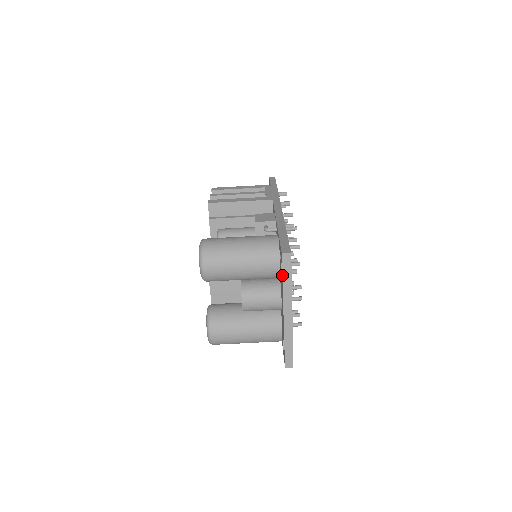
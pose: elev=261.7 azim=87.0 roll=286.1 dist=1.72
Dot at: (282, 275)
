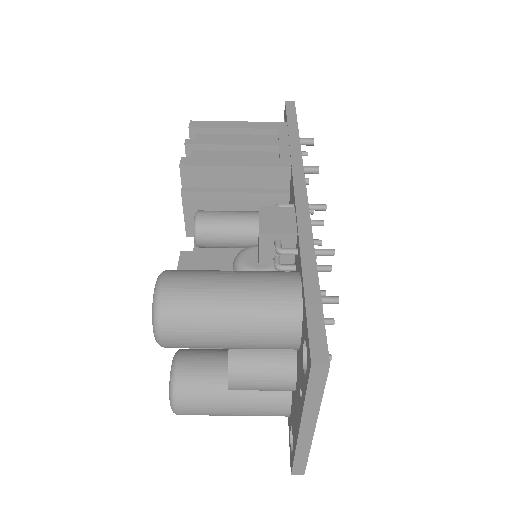
Dot at: (306, 389)
